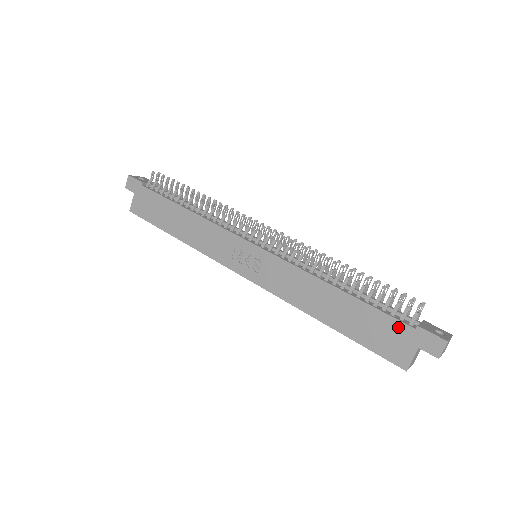
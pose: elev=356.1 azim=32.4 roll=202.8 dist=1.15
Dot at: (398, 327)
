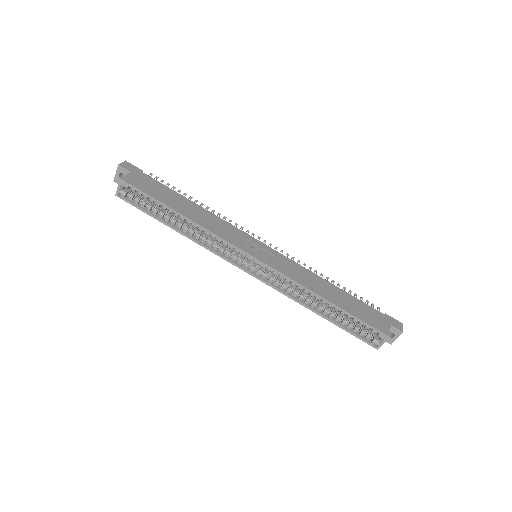
Dot at: (376, 312)
